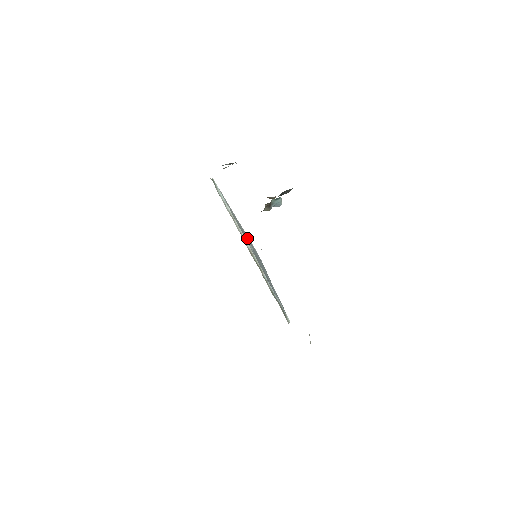
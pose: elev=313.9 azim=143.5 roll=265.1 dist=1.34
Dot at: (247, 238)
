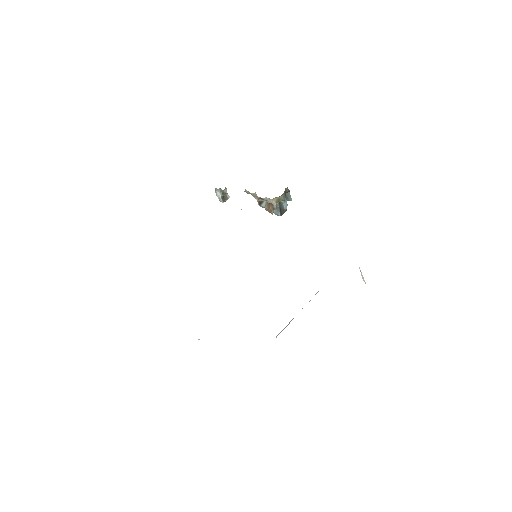
Dot at: occluded
